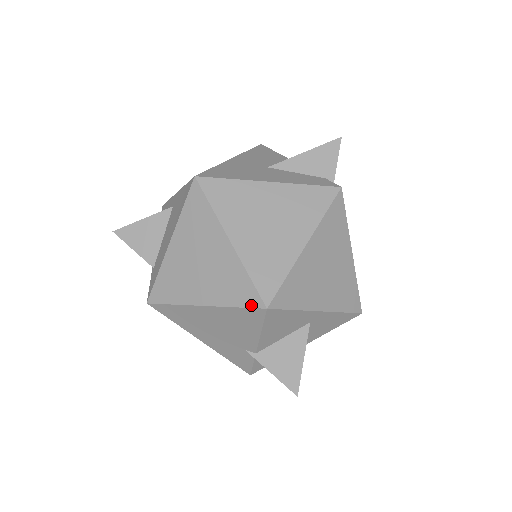
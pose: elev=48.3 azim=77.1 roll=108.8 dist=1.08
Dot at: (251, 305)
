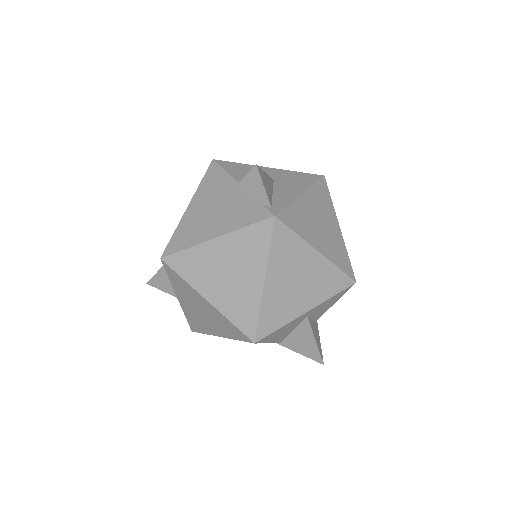
Dot at: (245, 340)
